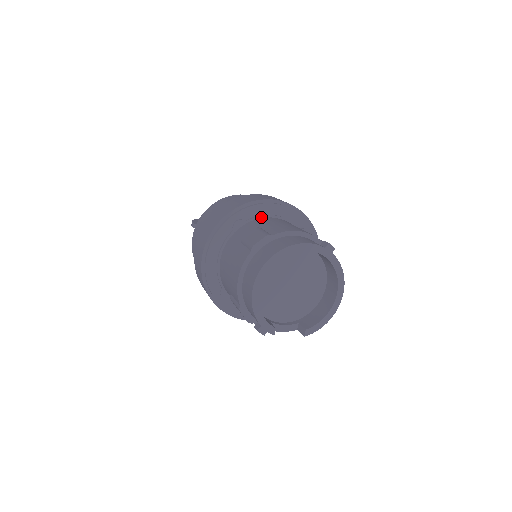
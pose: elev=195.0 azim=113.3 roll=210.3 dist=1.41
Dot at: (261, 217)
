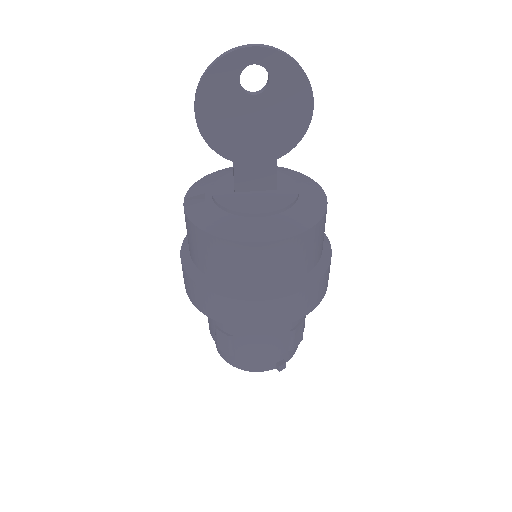
Dot at: occluded
